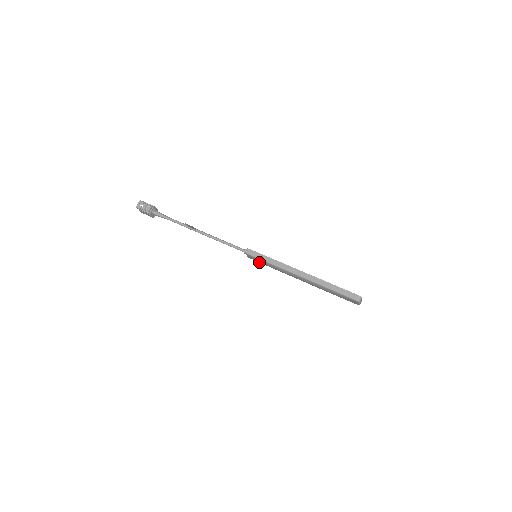
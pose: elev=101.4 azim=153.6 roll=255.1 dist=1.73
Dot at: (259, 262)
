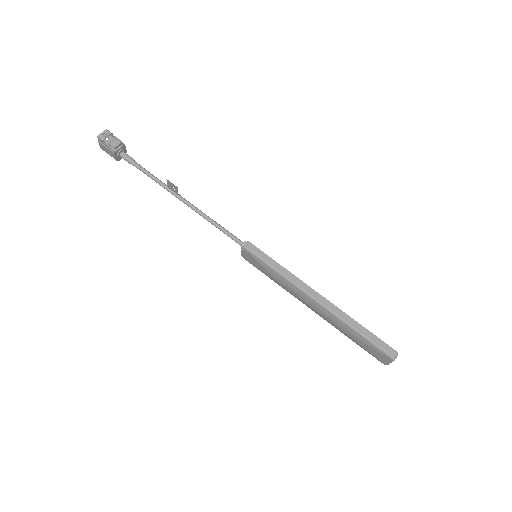
Dot at: (256, 266)
